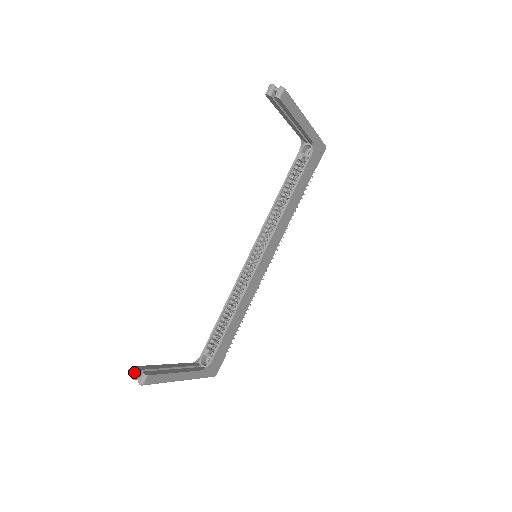
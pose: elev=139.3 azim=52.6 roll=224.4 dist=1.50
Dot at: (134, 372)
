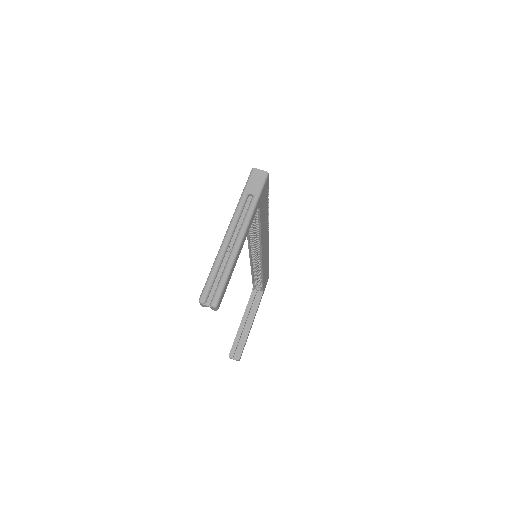
Dot at: (230, 358)
